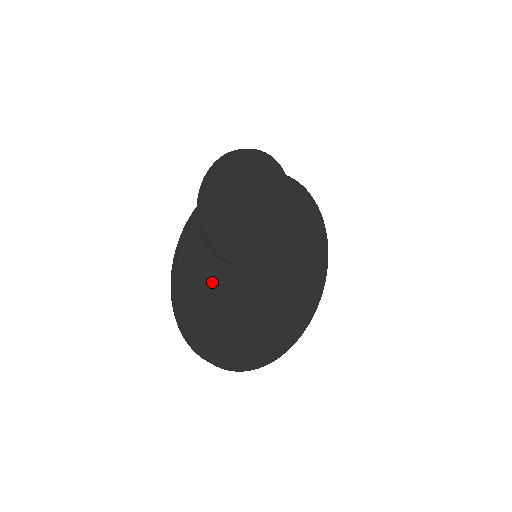
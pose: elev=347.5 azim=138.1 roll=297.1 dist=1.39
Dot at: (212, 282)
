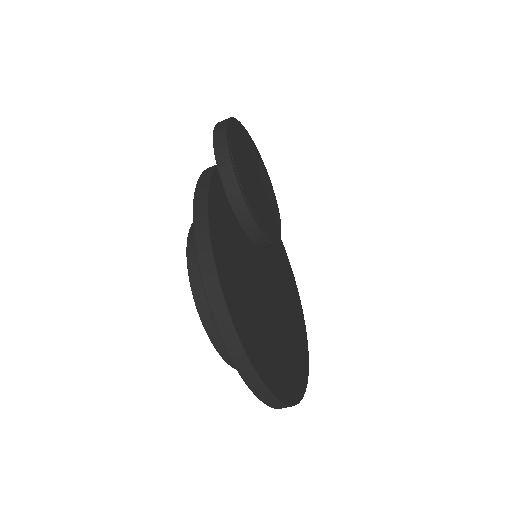
Dot at: (236, 267)
